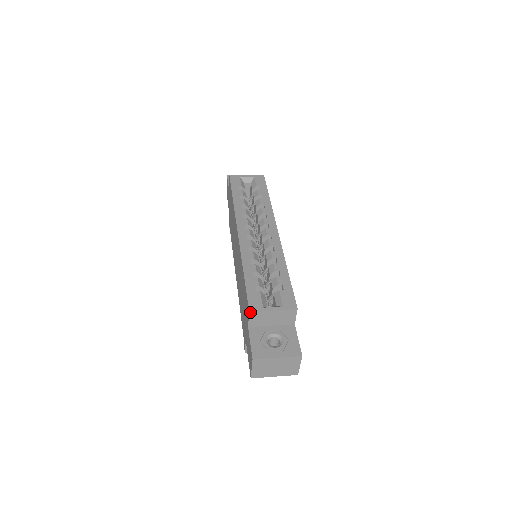
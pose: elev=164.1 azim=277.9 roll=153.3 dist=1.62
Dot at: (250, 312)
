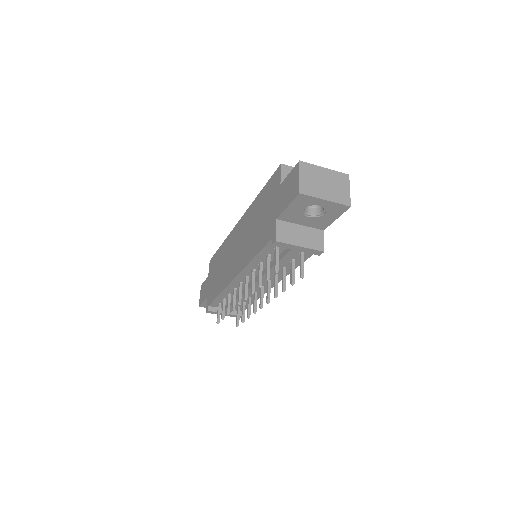
Dot at: (282, 165)
